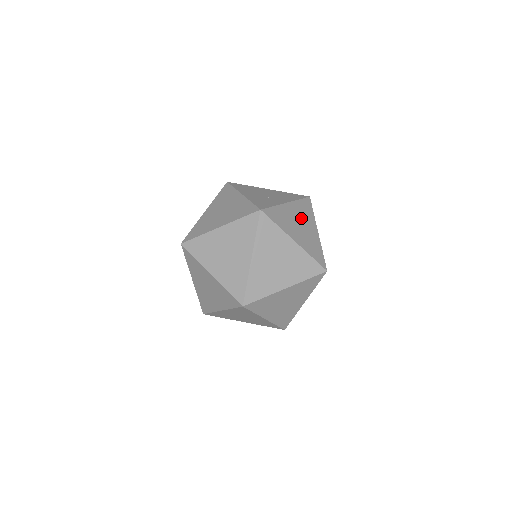
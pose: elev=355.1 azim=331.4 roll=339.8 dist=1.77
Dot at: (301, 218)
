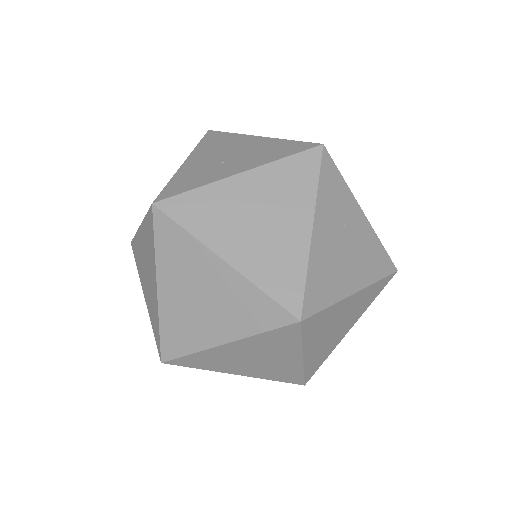
Dot at: (269, 202)
